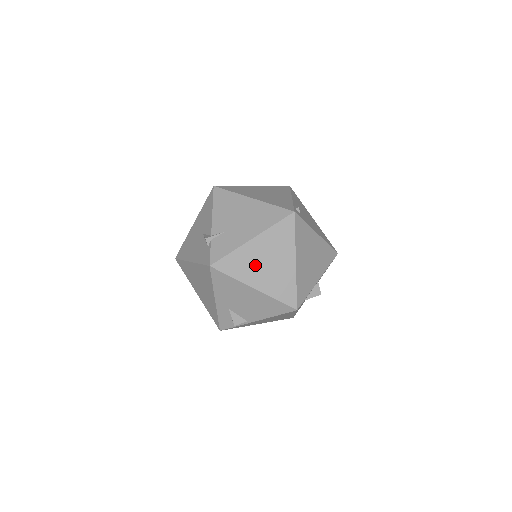
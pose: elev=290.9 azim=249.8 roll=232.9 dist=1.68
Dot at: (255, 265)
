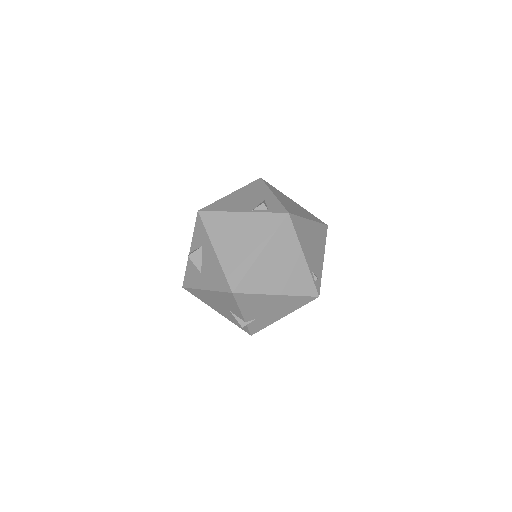
Dot at: occluded
